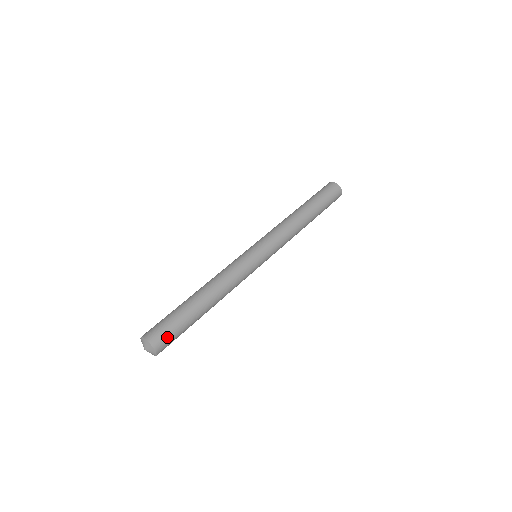
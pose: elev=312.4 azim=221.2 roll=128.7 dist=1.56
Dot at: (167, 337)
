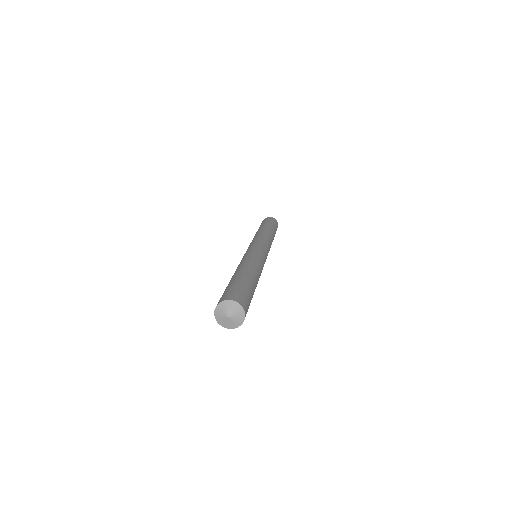
Dot at: (235, 292)
